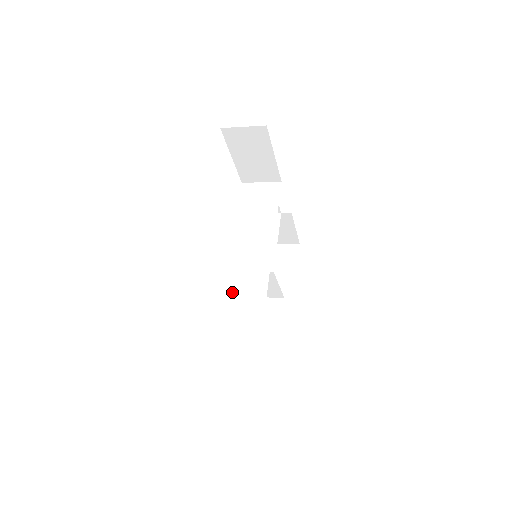
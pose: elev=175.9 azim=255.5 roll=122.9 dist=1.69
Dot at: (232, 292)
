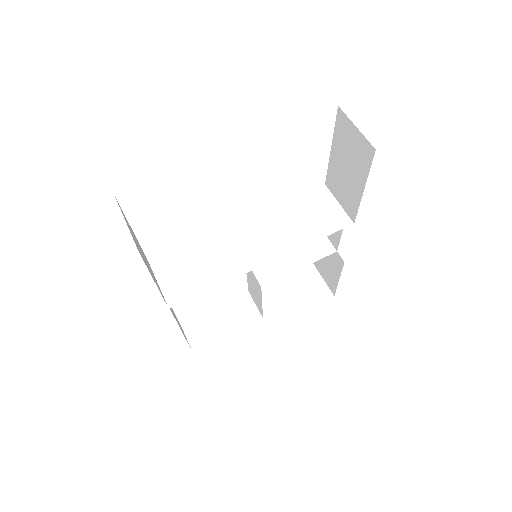
Dot at: (186, 256)
